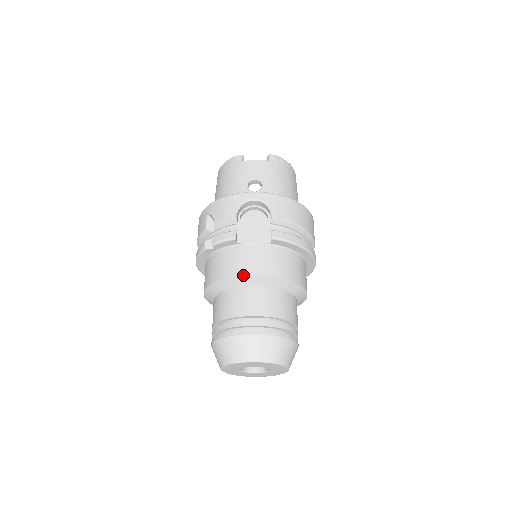
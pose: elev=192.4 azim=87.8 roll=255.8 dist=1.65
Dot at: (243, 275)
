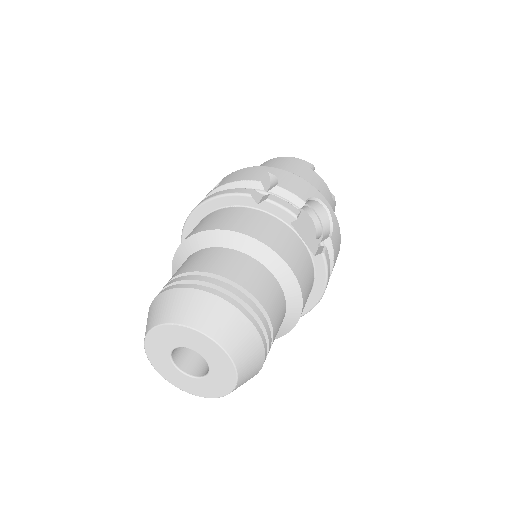
Dot at: (281, 255)
